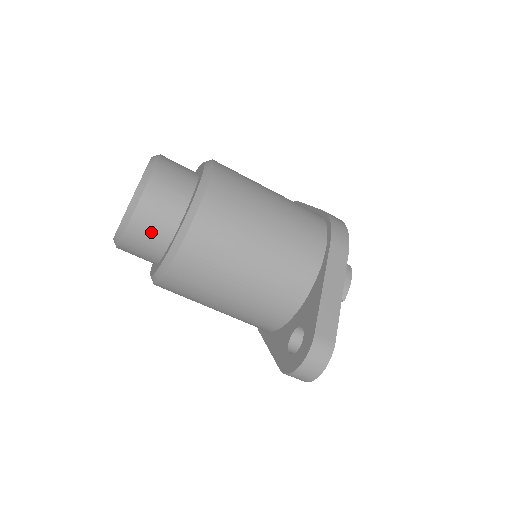
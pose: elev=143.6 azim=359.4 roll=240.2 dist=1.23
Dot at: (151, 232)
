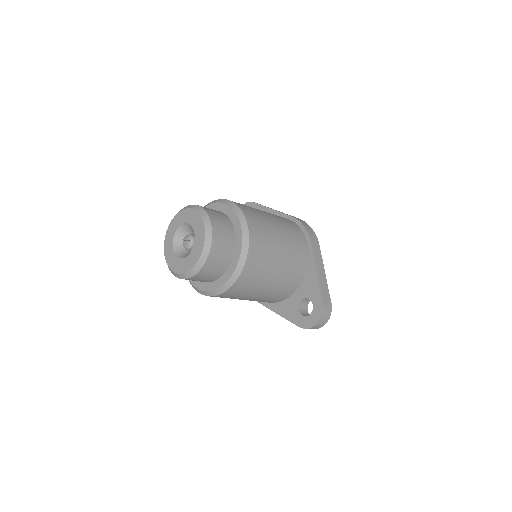
Dot at: (217, 266)
